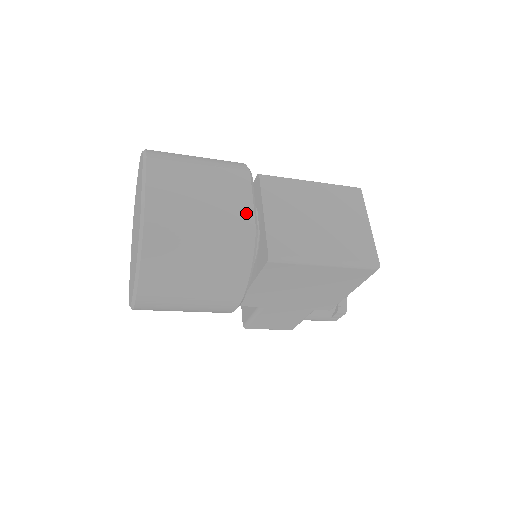
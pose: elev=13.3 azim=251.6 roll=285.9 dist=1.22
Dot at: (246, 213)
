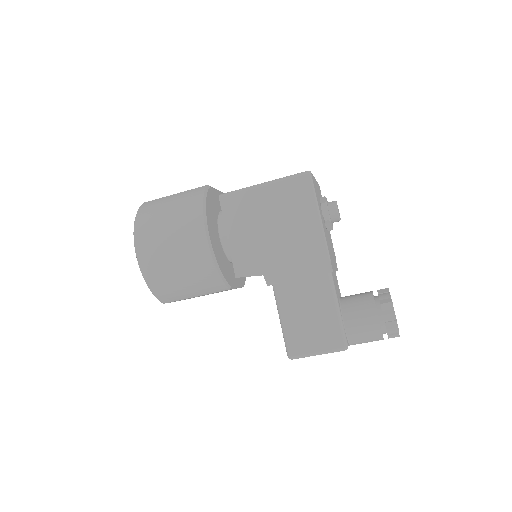
Dot at: occluded
